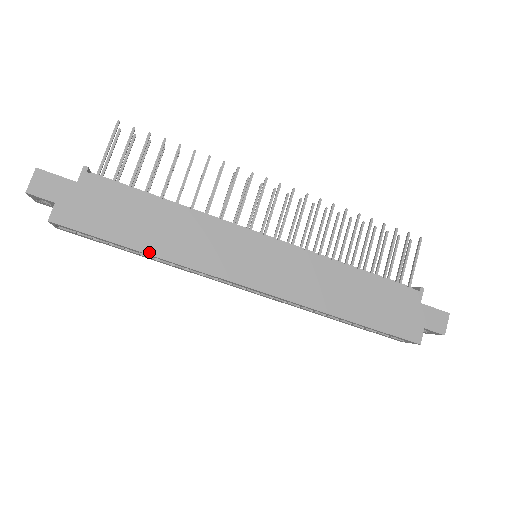
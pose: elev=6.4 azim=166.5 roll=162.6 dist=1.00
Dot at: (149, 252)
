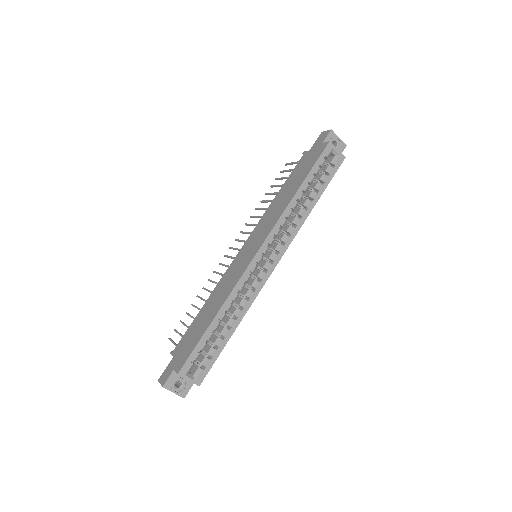
Dot at: (216, 314)
